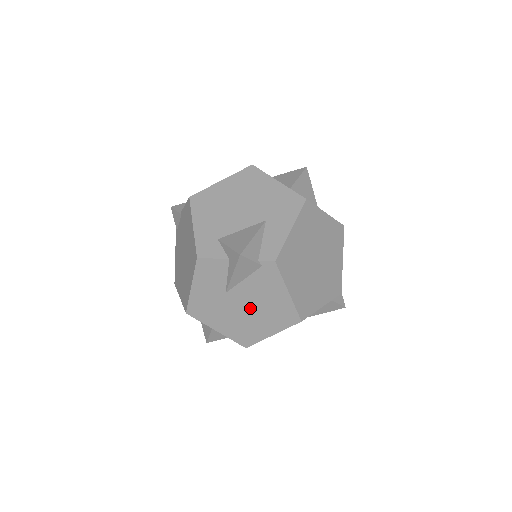
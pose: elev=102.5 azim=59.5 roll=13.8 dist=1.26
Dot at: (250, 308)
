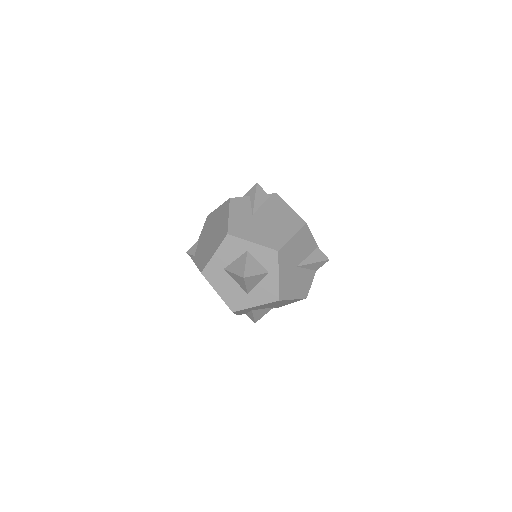
Dot at: (271, 221)
